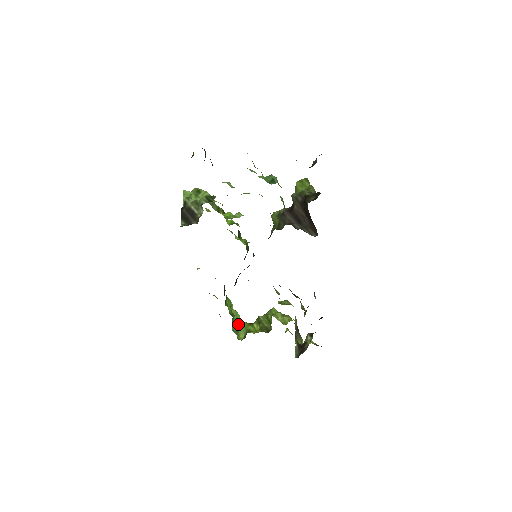
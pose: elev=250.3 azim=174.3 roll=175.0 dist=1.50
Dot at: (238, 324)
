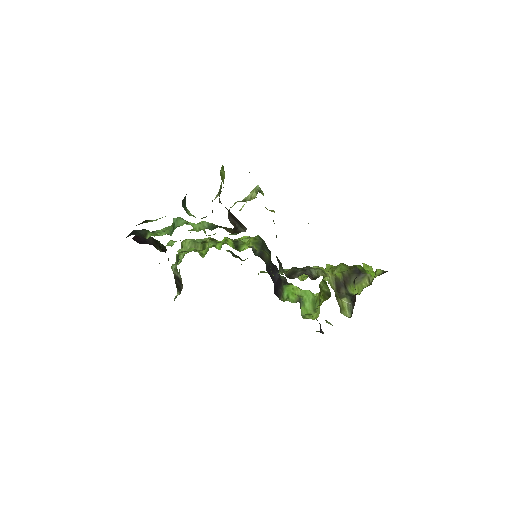
Dot at: (312, 300)
